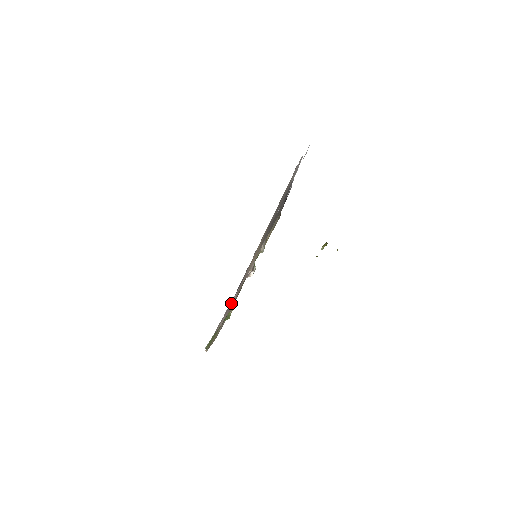
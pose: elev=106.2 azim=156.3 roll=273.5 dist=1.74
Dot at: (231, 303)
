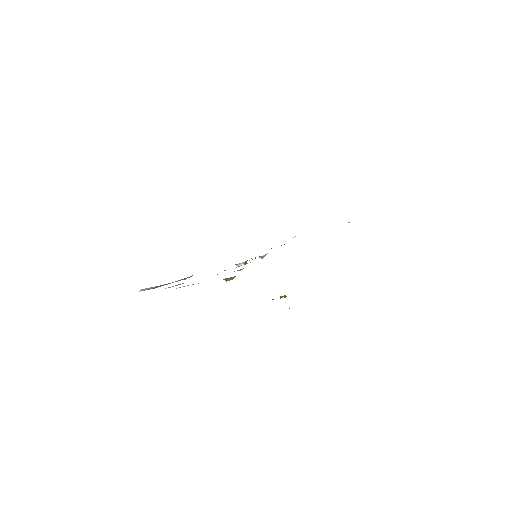
Dot at: occluded
